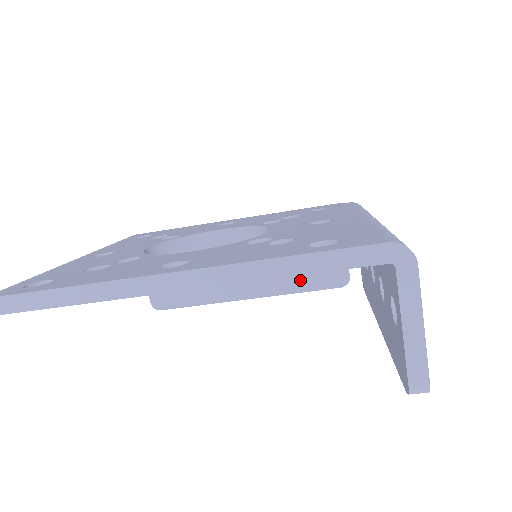
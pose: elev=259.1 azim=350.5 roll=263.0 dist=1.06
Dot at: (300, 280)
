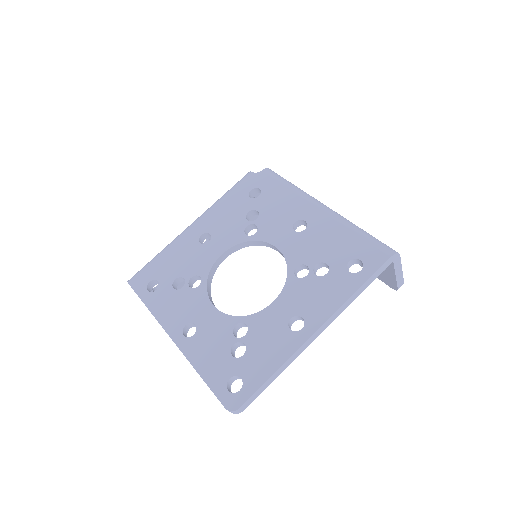
Dot at: occluded
